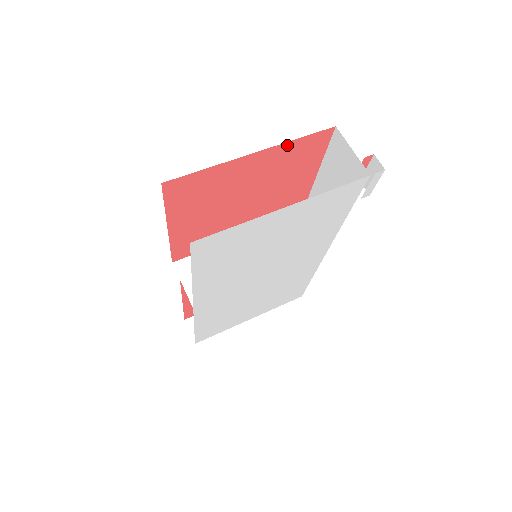
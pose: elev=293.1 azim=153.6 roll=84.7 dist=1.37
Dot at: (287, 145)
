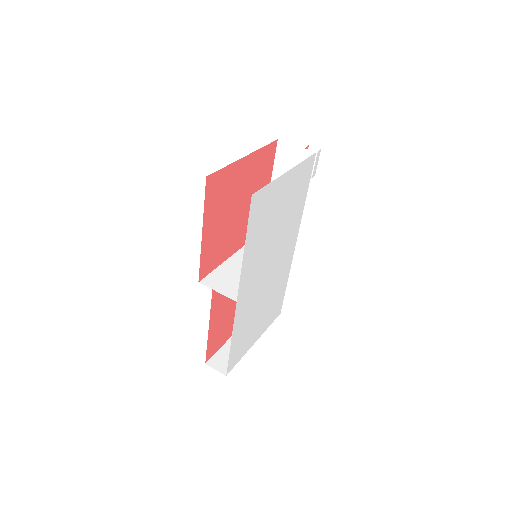
Dot at: (259, 152)
